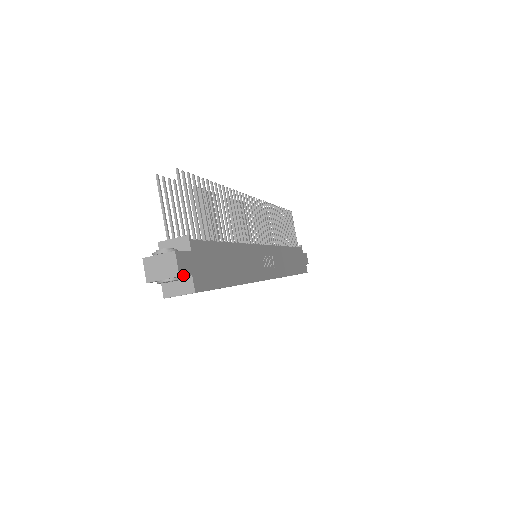
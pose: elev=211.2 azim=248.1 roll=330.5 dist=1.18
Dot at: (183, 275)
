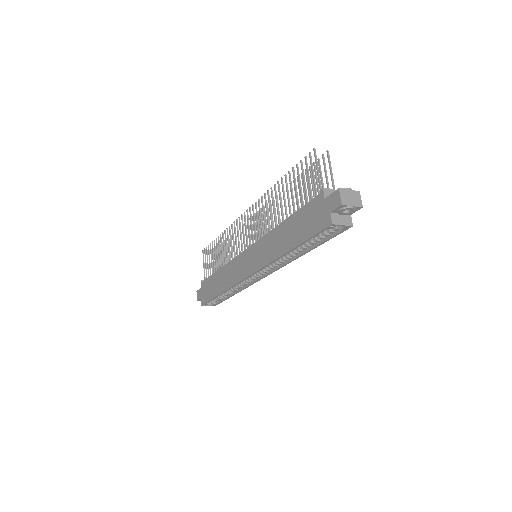
Dot at: (359, 209)
